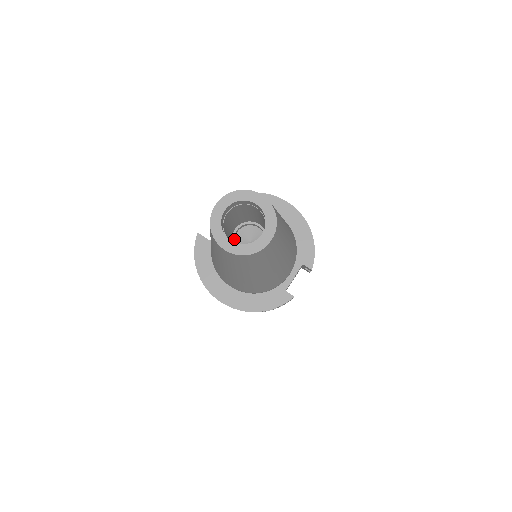
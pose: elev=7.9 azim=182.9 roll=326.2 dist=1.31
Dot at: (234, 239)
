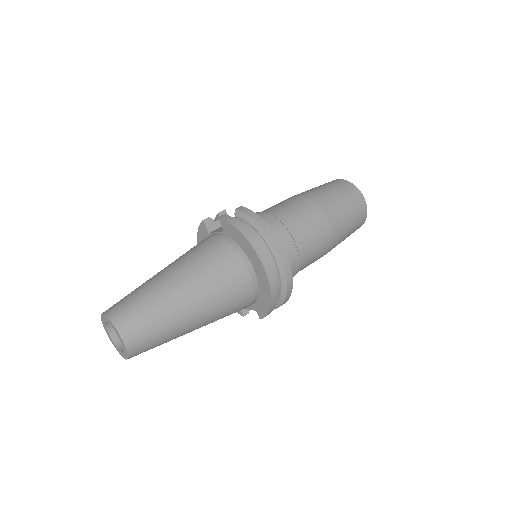
Dot at: occluded
